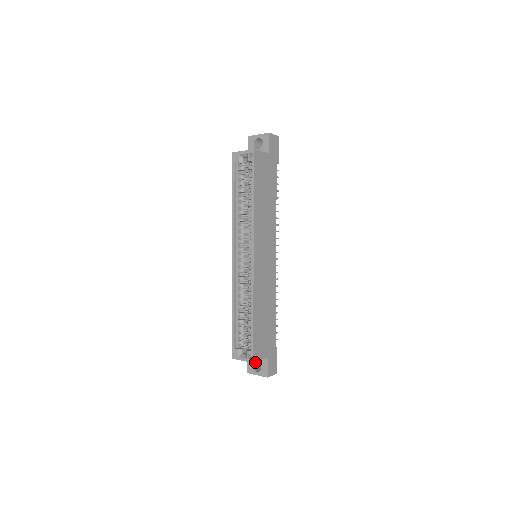
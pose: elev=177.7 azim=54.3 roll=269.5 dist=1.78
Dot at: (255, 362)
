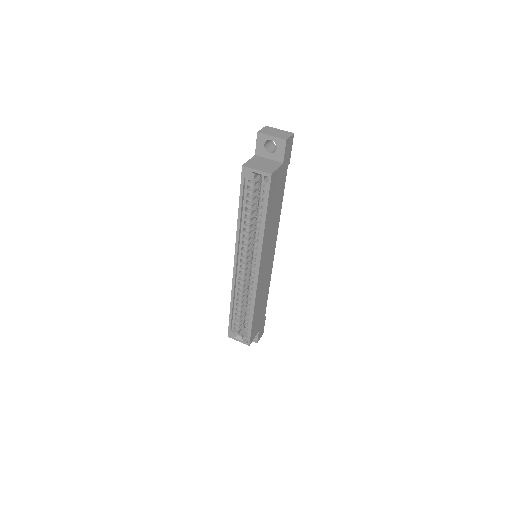
Dot at: occluded
